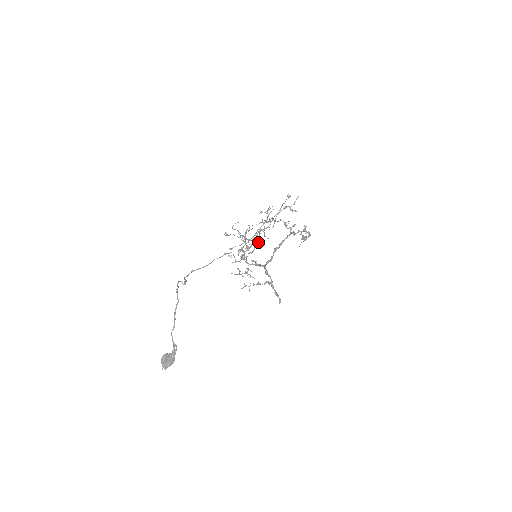
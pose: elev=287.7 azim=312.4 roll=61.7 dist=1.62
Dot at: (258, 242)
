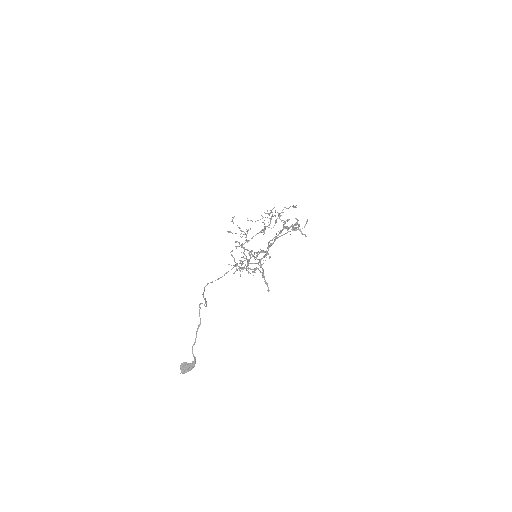
Dot at: (263, 250)
